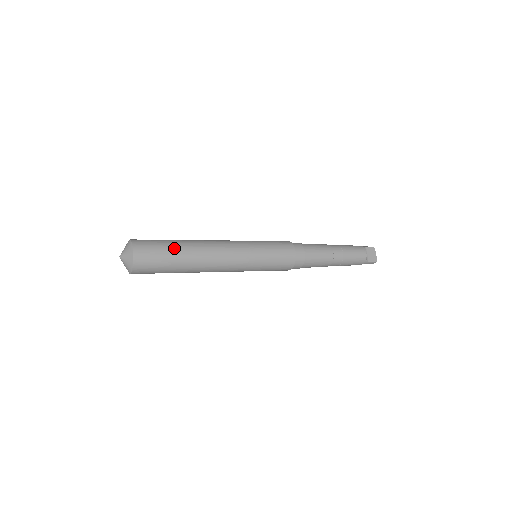
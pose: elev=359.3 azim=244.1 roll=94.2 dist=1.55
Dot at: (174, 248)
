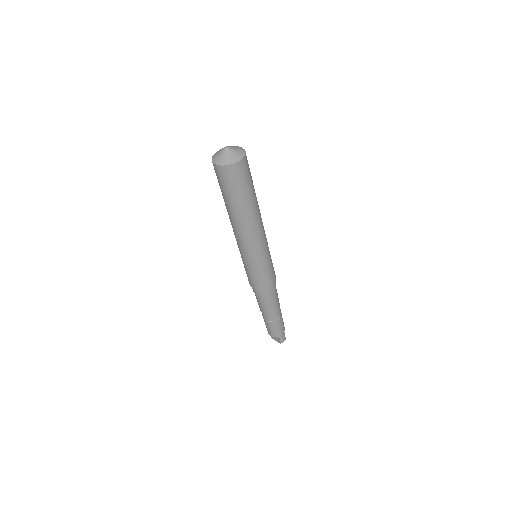
Dot at: occluded
